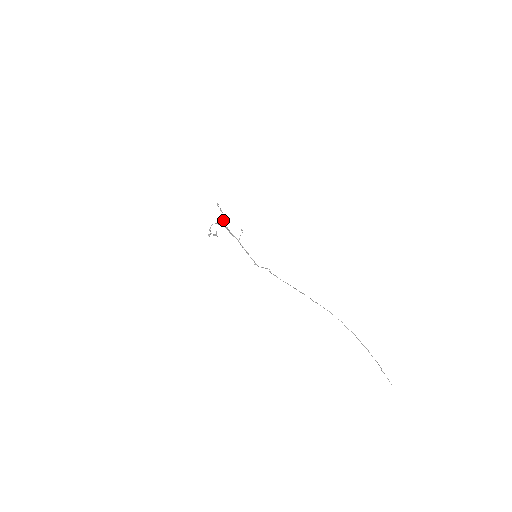
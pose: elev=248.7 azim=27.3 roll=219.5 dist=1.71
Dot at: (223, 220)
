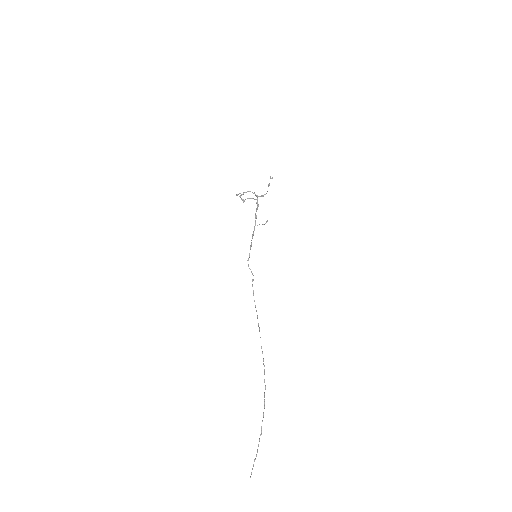
Dot at: (262, 195)
